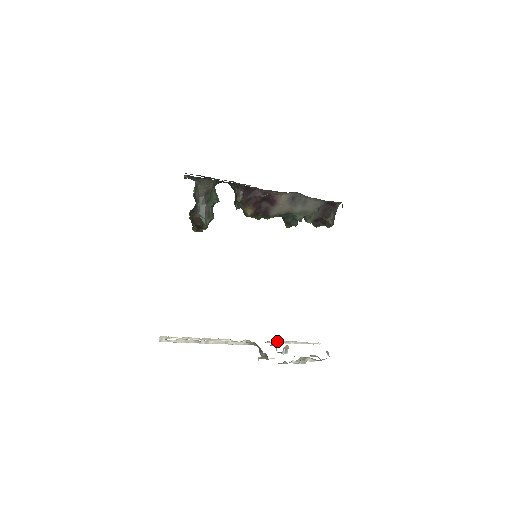
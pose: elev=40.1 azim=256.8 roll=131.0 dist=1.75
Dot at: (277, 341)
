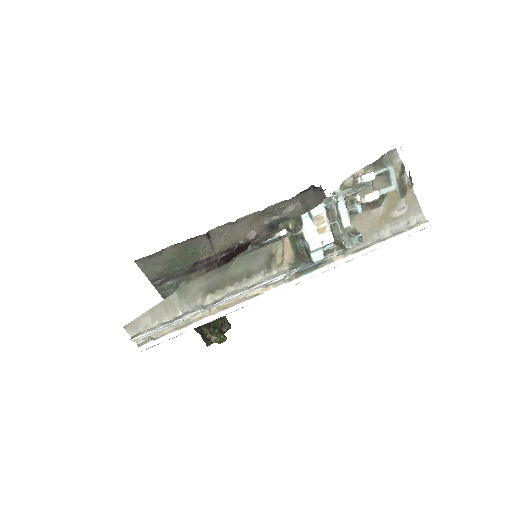
Dot at: (345, 253)
